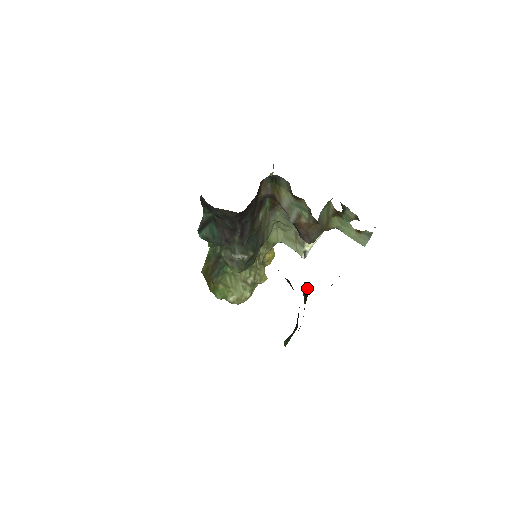
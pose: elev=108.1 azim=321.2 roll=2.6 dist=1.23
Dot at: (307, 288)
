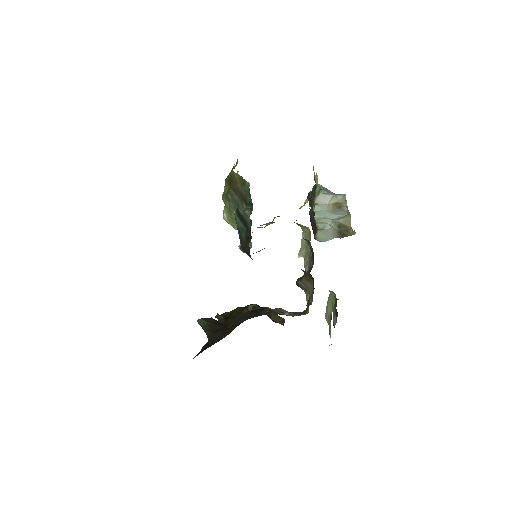
Dot at: occluded
